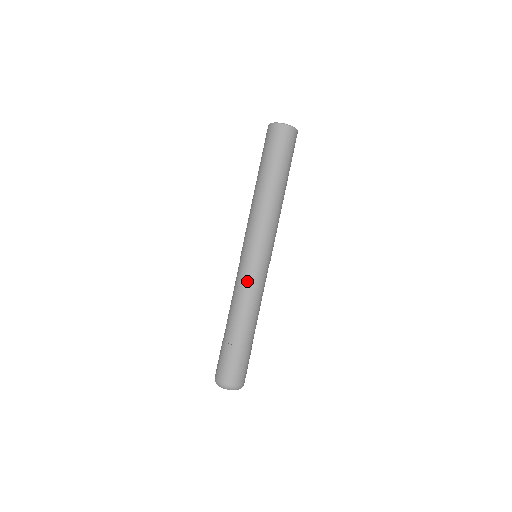
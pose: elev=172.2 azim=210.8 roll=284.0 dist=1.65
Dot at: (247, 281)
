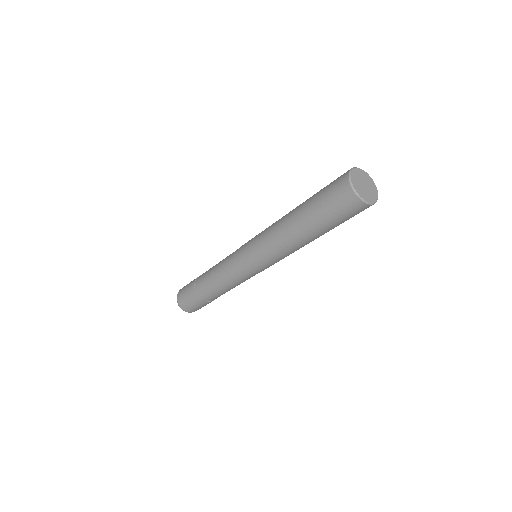
Dot at: (228, 264)
